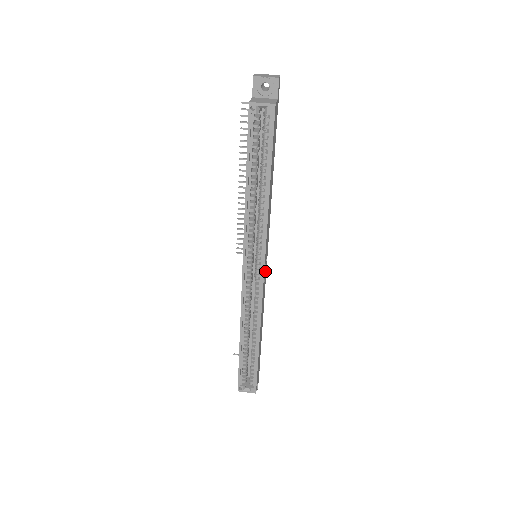
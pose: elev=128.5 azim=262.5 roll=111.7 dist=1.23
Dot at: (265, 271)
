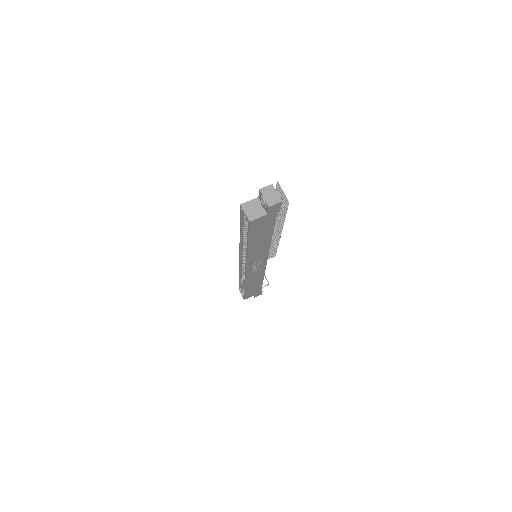
Dot at: (257, 267)
